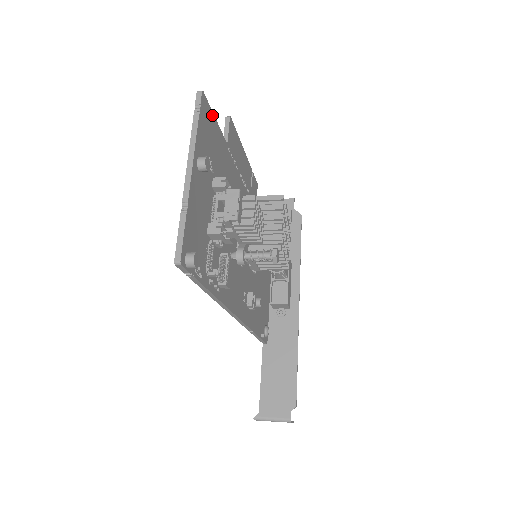
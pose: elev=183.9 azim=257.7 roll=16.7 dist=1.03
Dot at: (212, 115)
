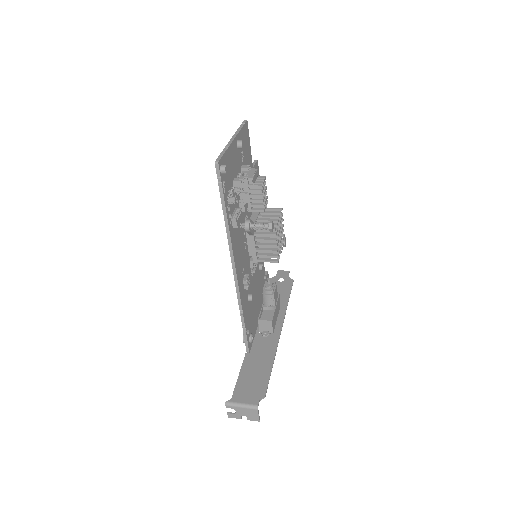
Dot at: (249, 139)
